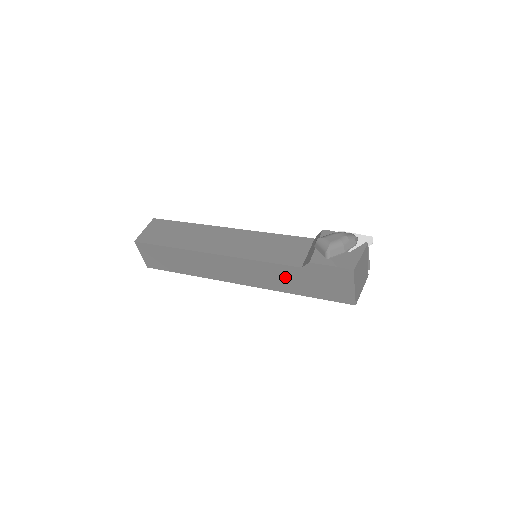
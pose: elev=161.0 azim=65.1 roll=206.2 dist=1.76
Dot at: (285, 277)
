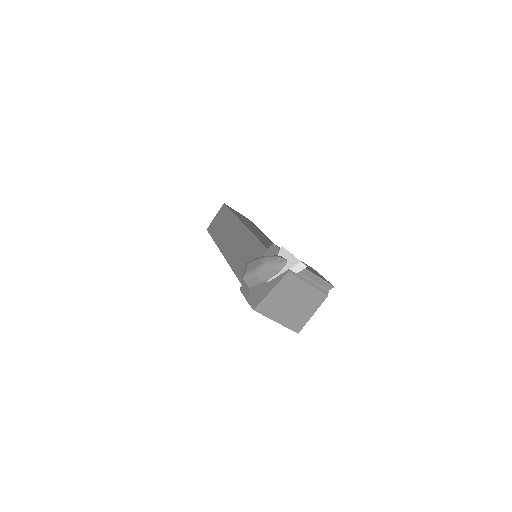
Dot at: occluded
